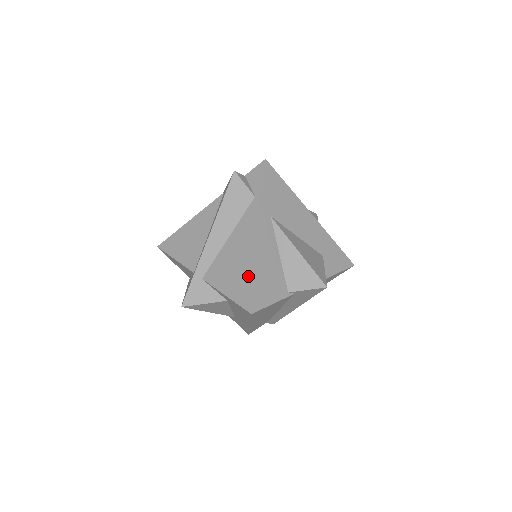
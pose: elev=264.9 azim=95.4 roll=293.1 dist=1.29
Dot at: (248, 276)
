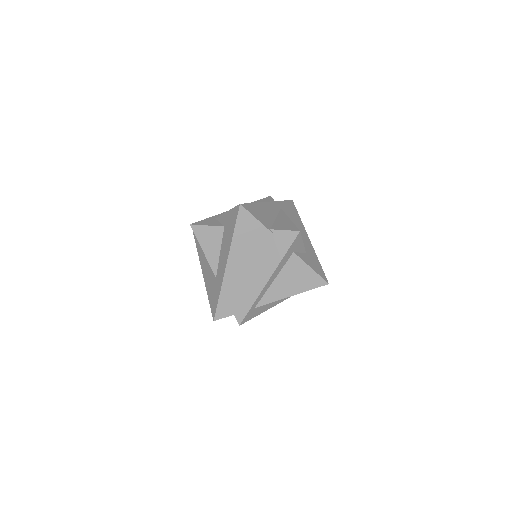
Dot at: occluded
